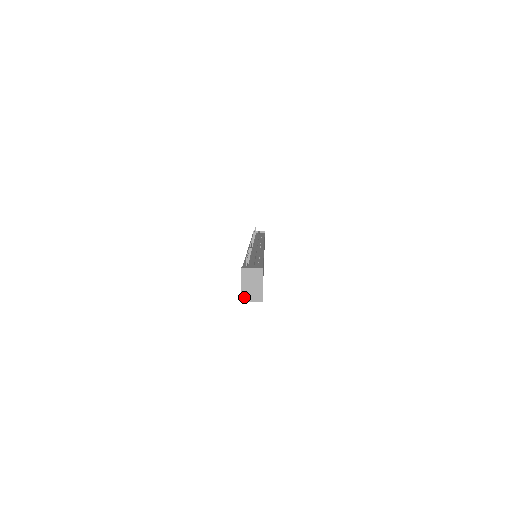
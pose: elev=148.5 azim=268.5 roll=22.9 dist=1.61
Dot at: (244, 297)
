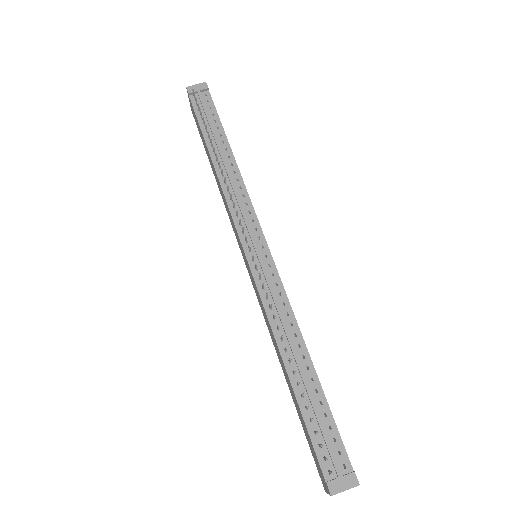
Dot at: occluded
